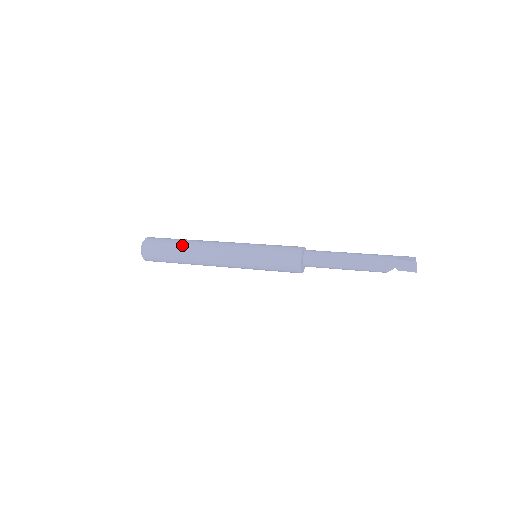
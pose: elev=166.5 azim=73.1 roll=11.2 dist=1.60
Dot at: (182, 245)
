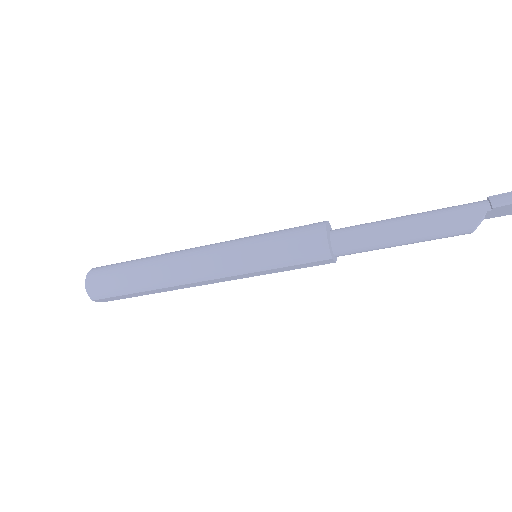
Dot at: (145, 258)
